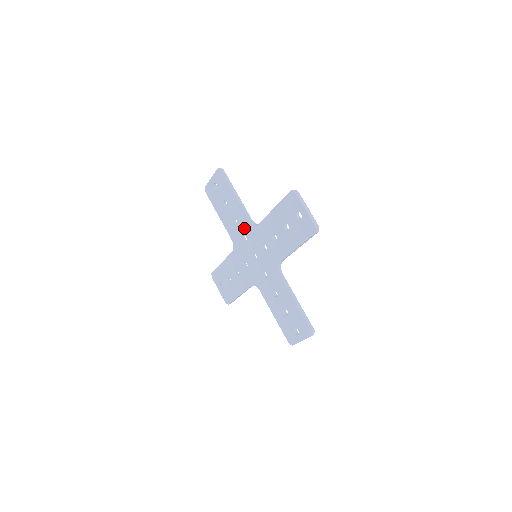
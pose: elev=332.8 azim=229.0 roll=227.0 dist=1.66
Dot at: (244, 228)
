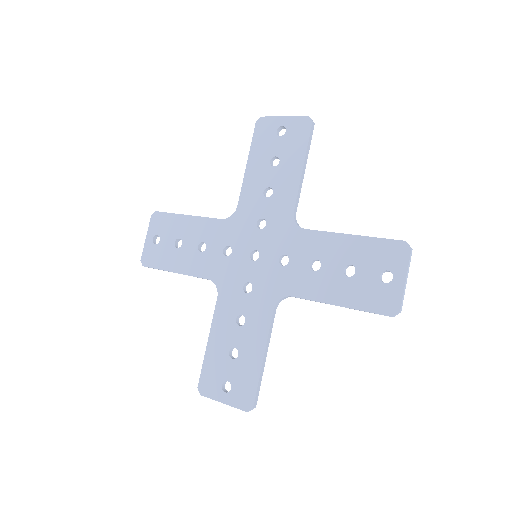
Dot at: (220, 238)
